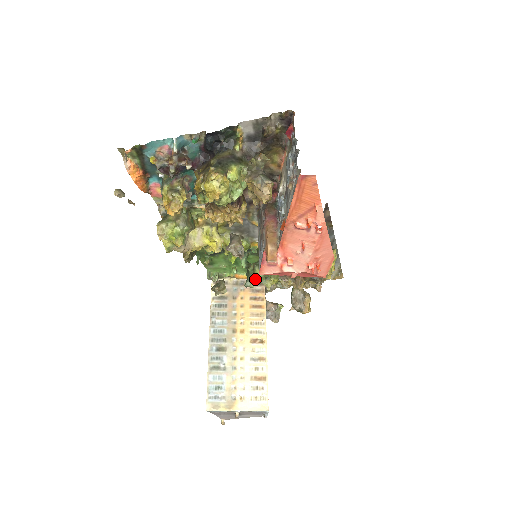
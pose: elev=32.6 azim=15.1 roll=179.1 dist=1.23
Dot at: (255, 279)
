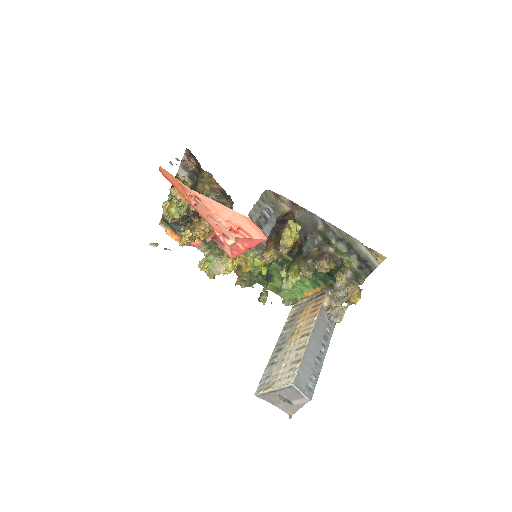
Dot at: (285, 281)
